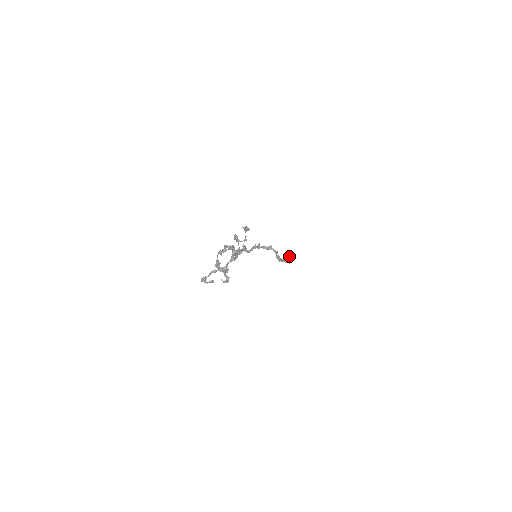
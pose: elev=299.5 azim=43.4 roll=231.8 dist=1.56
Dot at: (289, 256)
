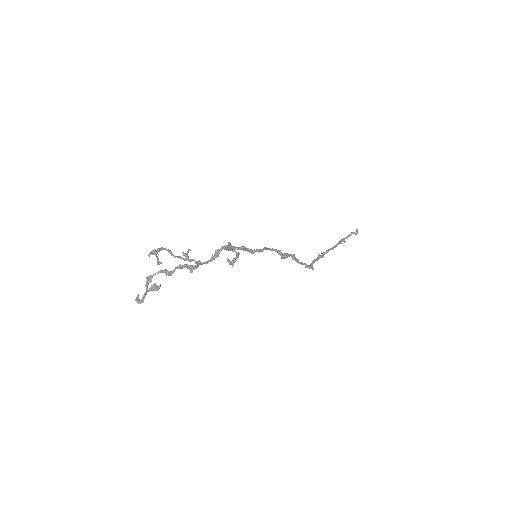
Dot at: (340, 243)
